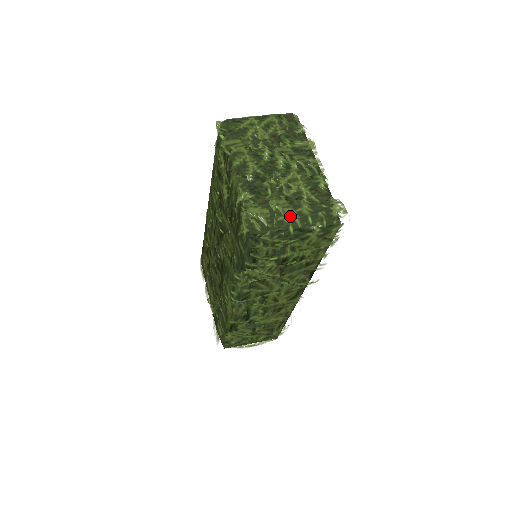
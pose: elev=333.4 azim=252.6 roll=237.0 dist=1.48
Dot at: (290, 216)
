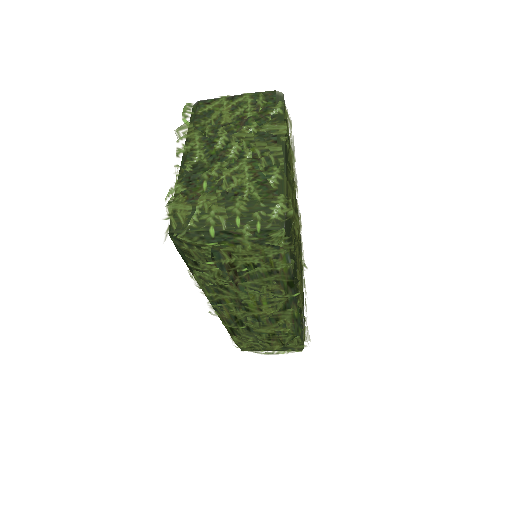
Dot at: (216, 215)
